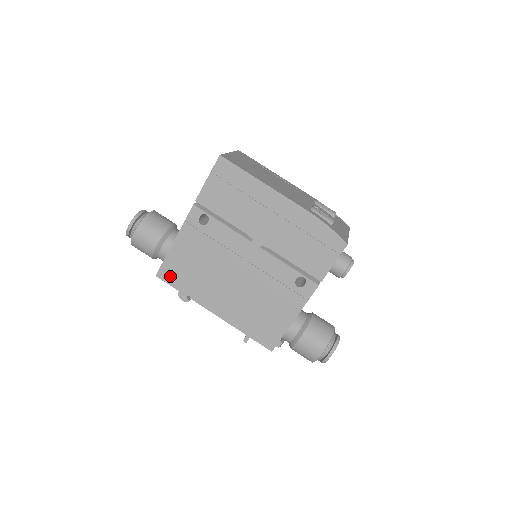
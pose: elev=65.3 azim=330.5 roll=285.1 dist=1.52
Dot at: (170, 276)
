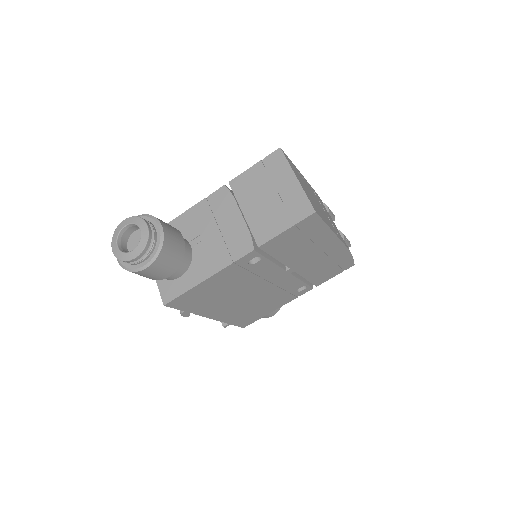
Dot at: (182, 303)
